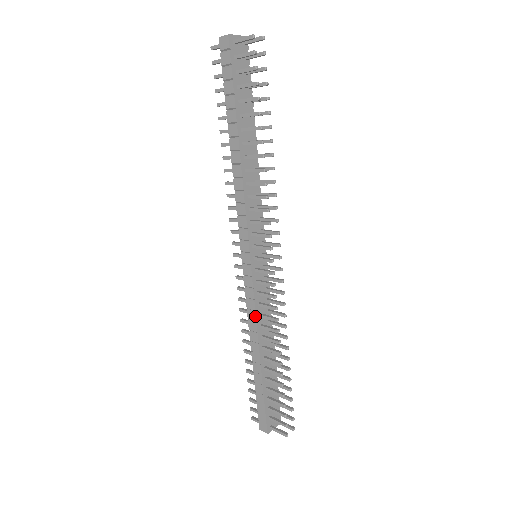
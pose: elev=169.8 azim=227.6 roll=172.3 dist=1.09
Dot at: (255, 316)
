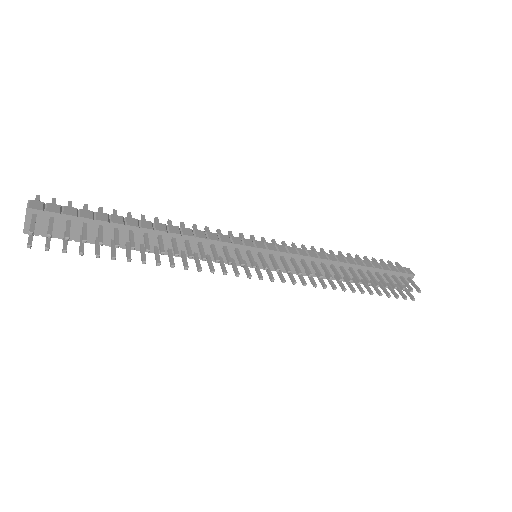
Dot at: (303, 275)
